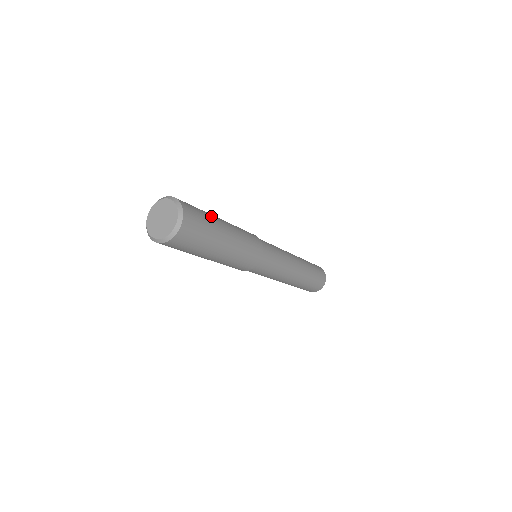
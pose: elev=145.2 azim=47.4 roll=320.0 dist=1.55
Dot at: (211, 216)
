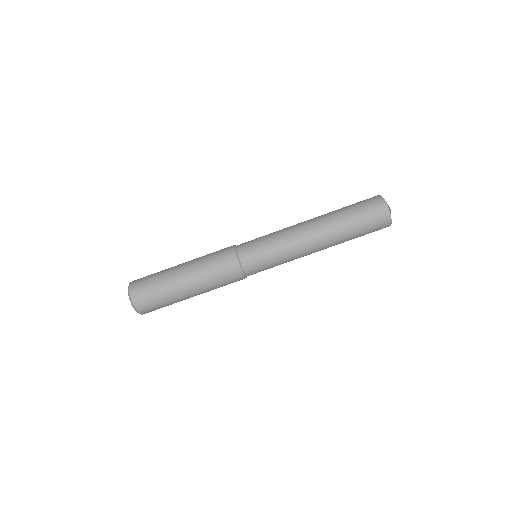
Dot at: (168, 289)
